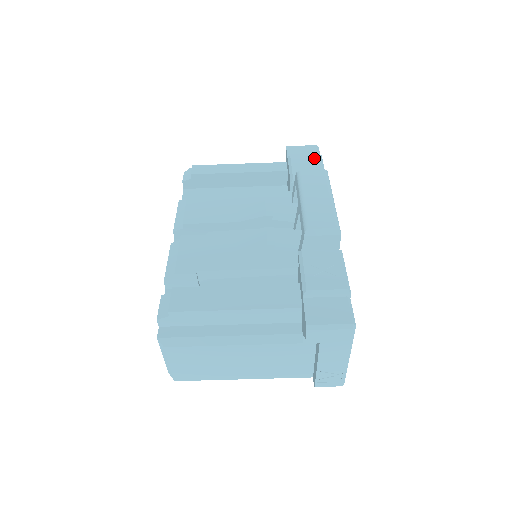
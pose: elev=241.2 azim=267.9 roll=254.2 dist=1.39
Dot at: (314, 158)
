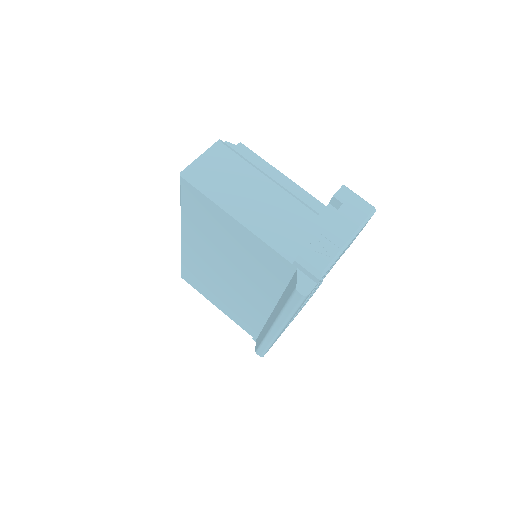
Dot at: occluded
